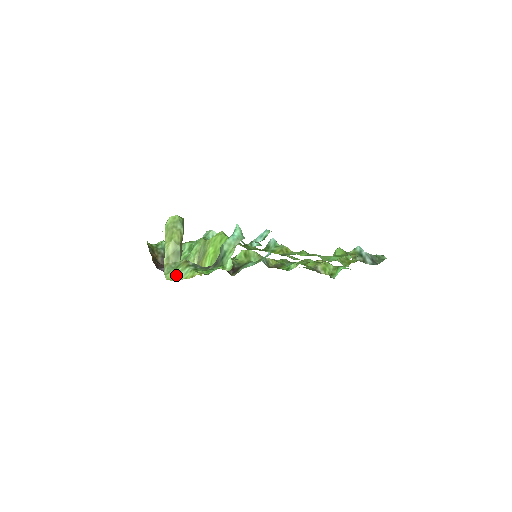
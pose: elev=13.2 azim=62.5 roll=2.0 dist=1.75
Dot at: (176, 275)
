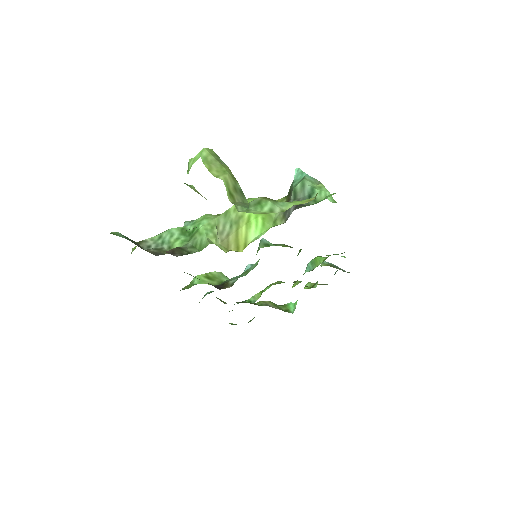
Dot at: (272, 207)
